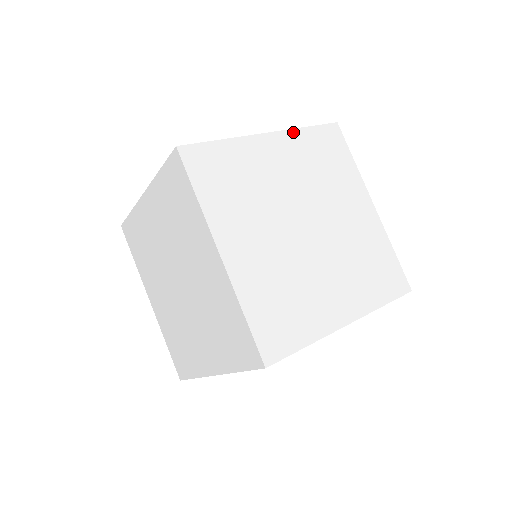
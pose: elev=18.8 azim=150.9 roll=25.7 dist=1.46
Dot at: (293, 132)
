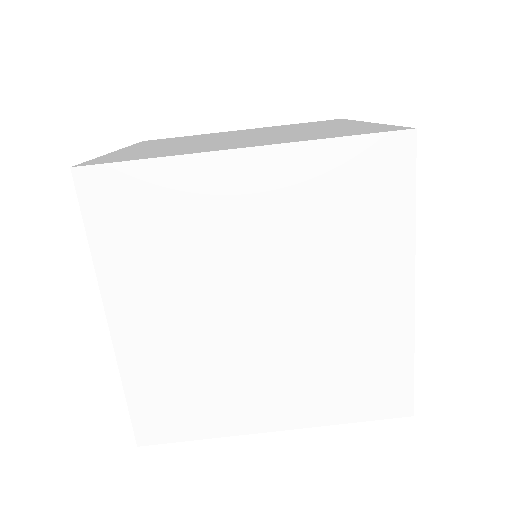
Dot at: (300, 148)
